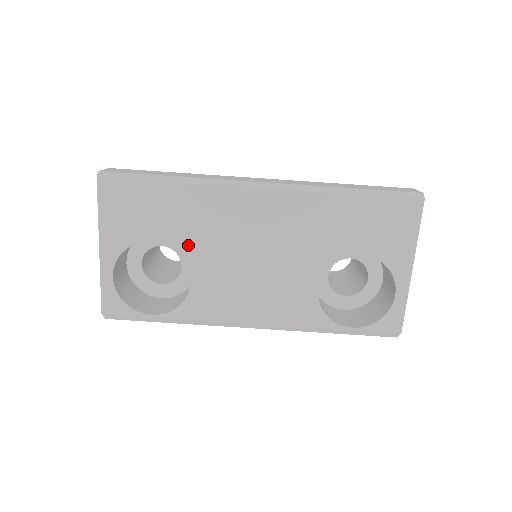
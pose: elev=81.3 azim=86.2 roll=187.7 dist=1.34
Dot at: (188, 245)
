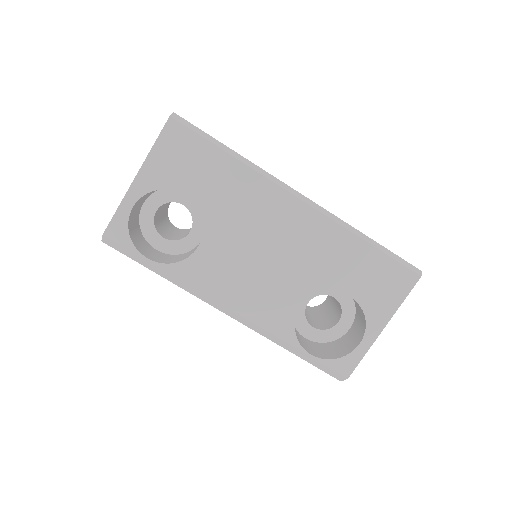
Dot at: (214, 214)
